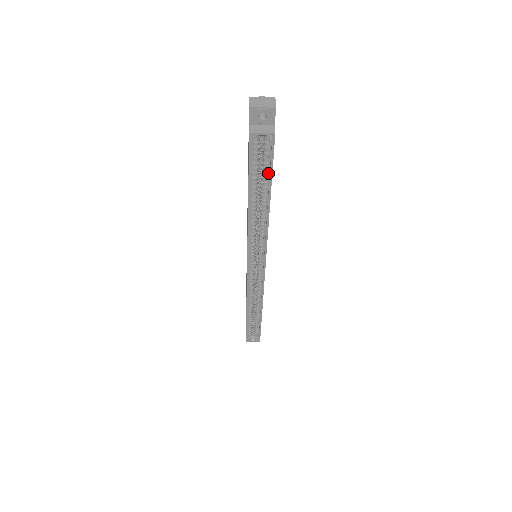
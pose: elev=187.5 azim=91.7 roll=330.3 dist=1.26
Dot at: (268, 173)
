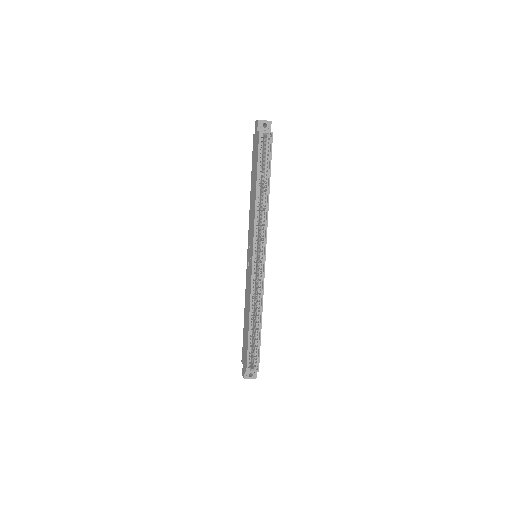
Dot at: (268, 164)
